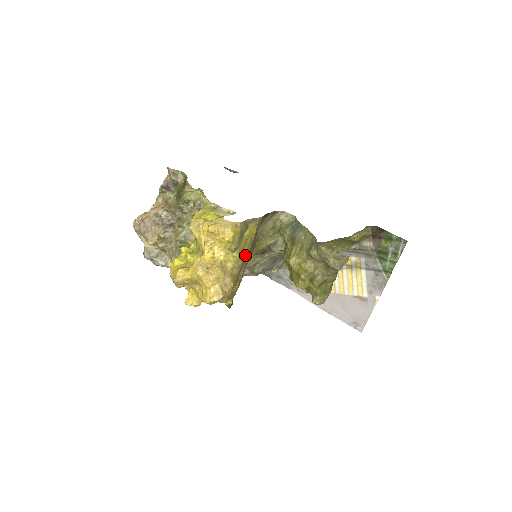
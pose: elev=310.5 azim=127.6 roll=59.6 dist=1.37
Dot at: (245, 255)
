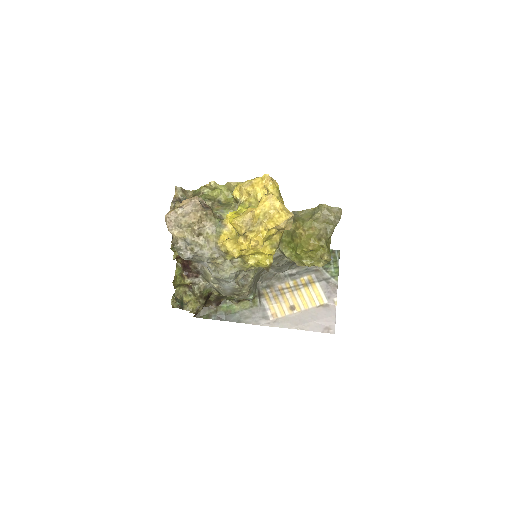
Dot at: occluded
